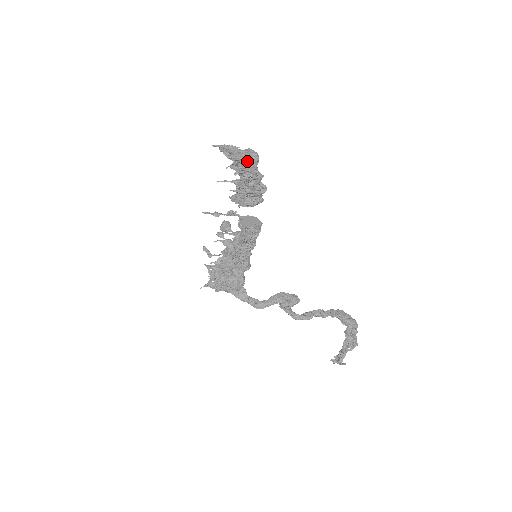
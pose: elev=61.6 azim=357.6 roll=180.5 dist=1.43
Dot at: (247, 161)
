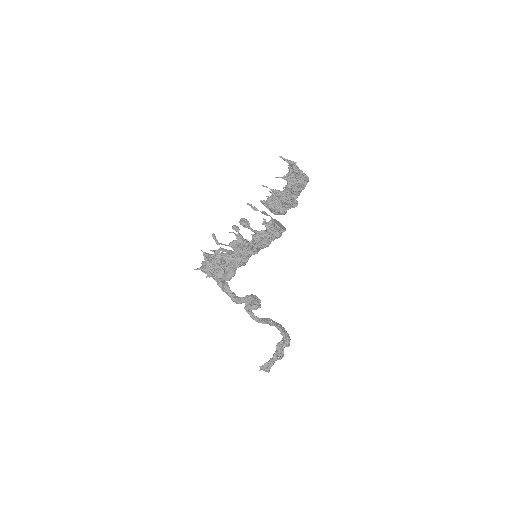
Dot at: (303, 179)
